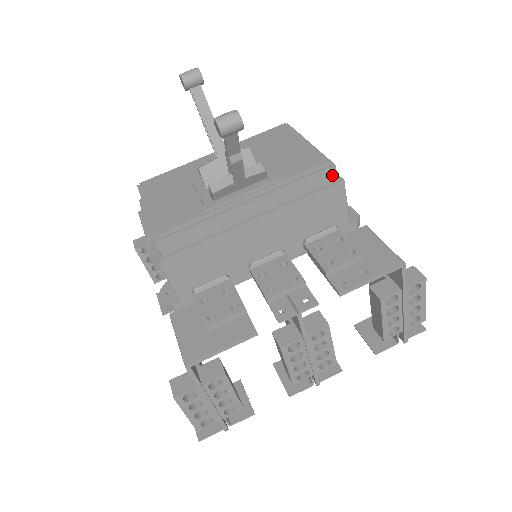
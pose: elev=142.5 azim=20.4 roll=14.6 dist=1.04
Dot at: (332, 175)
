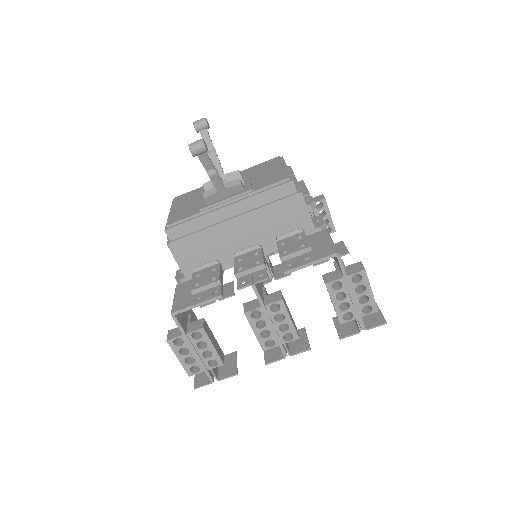
Dot at: (292, 188)
